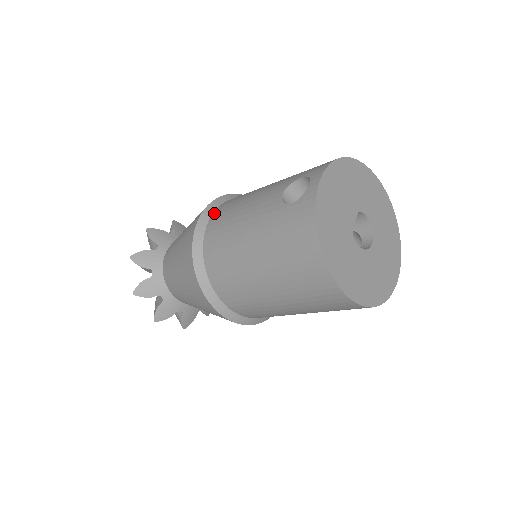
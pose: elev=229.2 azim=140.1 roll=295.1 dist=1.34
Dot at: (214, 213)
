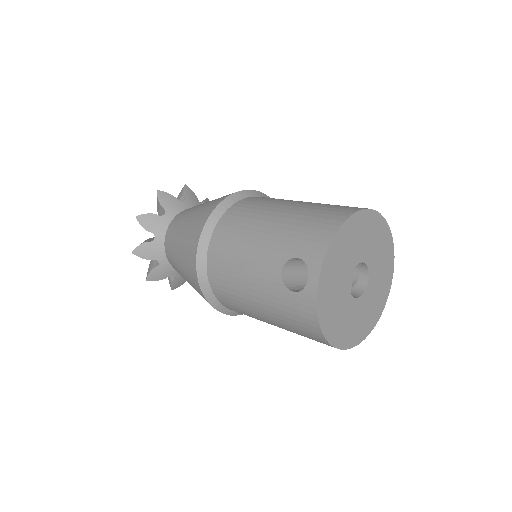
Dot at: (210, 246)
